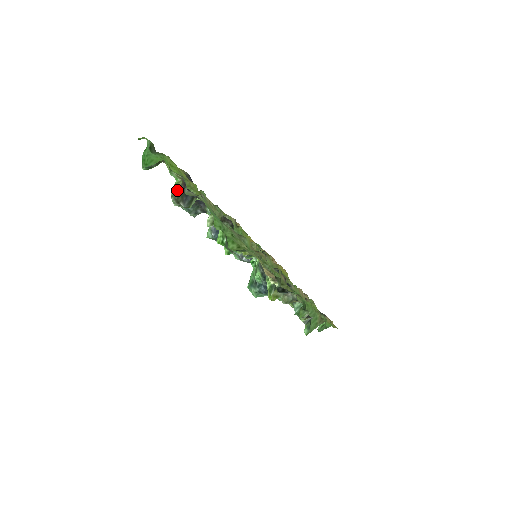
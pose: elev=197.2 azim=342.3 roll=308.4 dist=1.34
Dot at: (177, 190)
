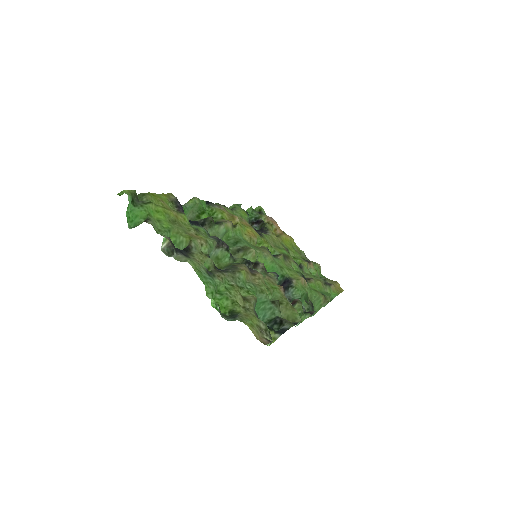
Dot at: (166, 247)
